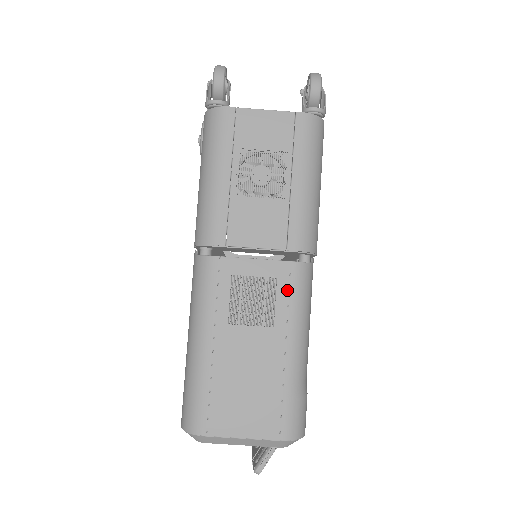
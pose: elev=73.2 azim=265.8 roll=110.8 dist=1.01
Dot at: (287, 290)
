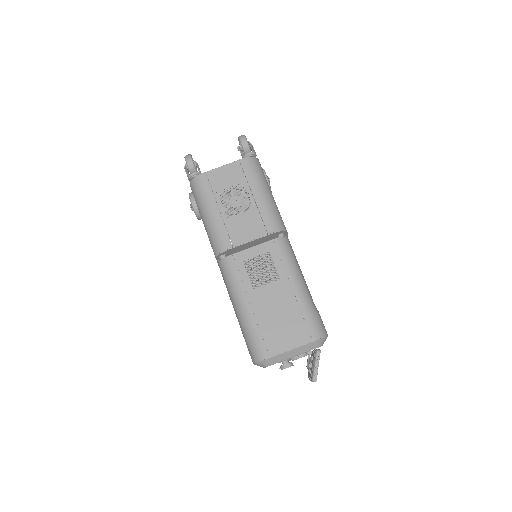
Dot at: (278, 256)
